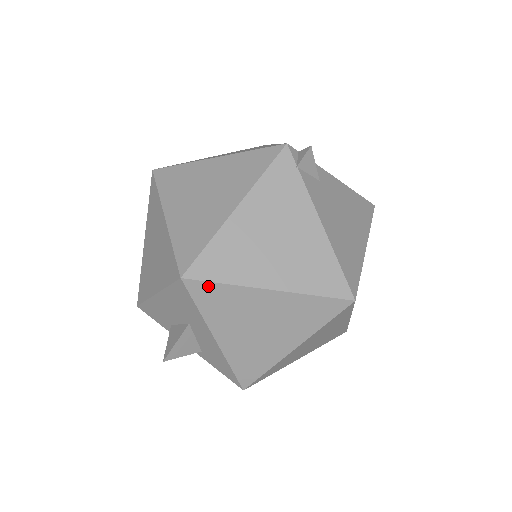
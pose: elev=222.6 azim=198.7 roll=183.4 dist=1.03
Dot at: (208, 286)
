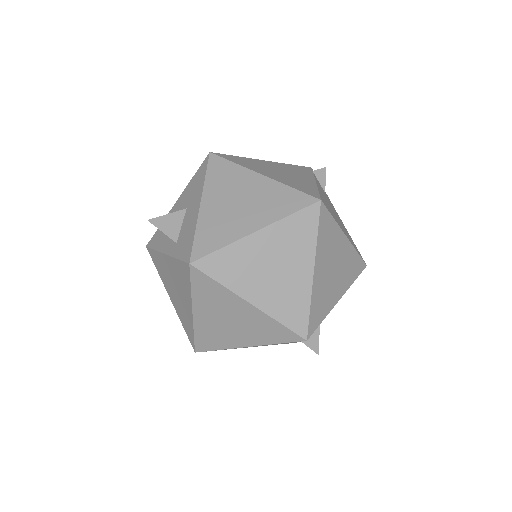
Dot at: (223, 162)
